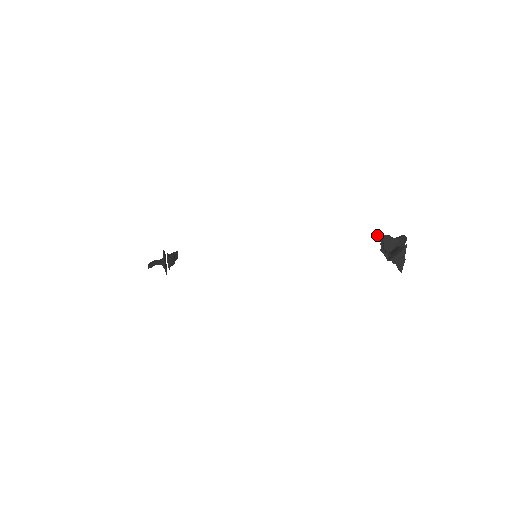
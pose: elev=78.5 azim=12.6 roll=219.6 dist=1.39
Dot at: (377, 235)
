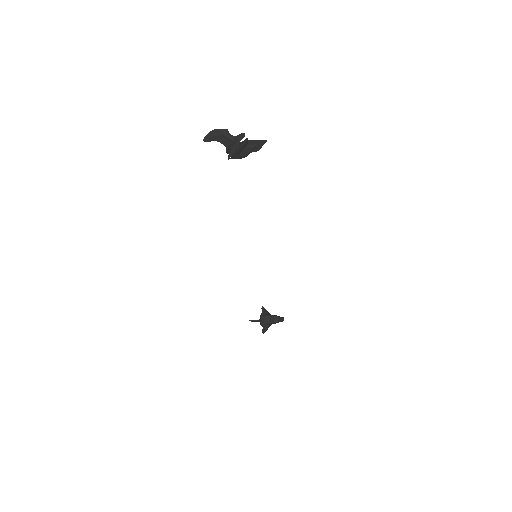
Dot at: occluded
